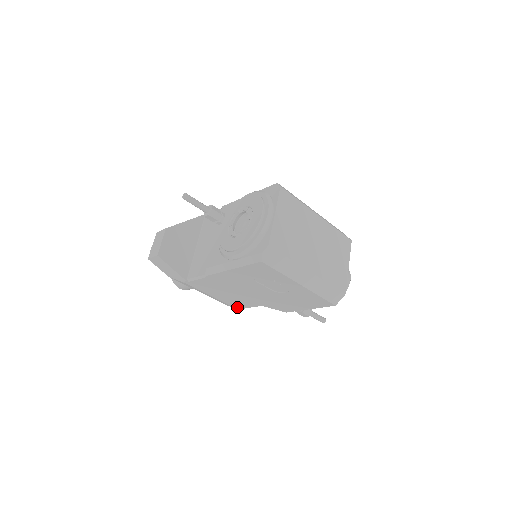
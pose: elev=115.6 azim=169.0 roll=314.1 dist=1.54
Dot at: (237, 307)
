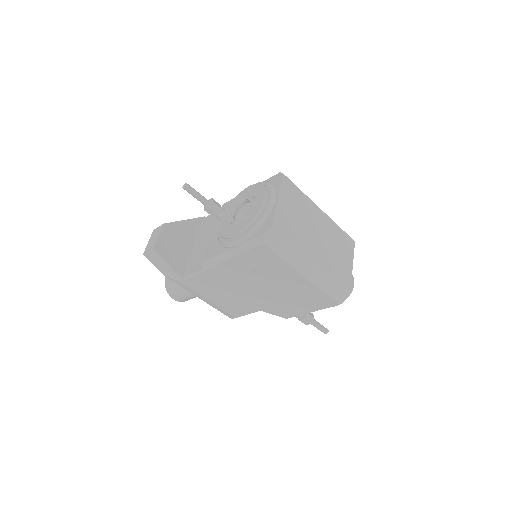
Dot at: (234, 315)
